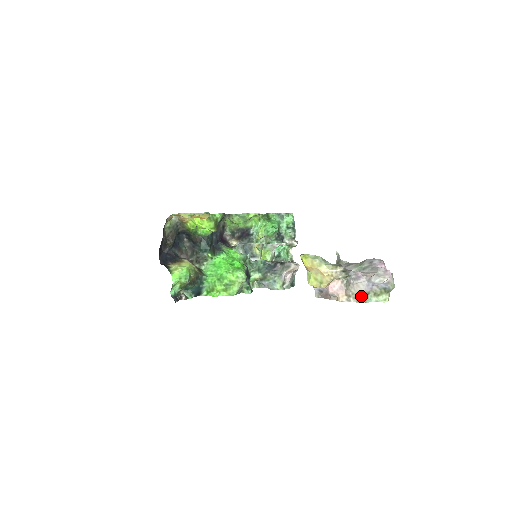
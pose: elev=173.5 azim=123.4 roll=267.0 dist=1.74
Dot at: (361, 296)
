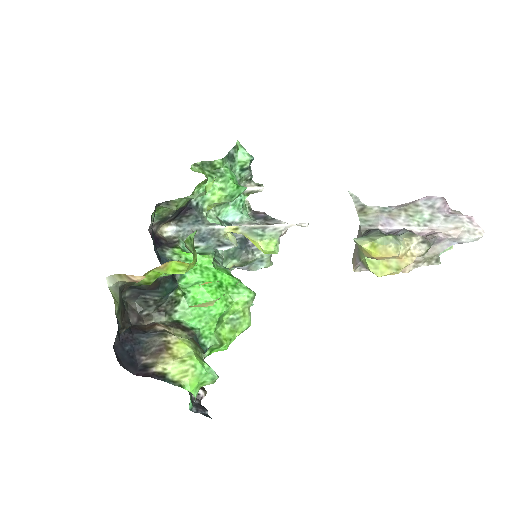
Dot at: (435, 257)
